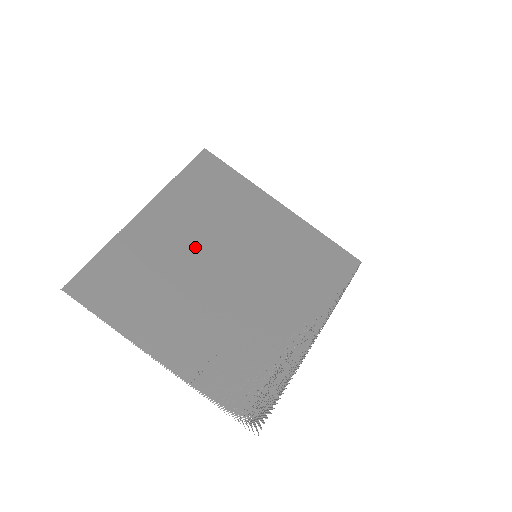
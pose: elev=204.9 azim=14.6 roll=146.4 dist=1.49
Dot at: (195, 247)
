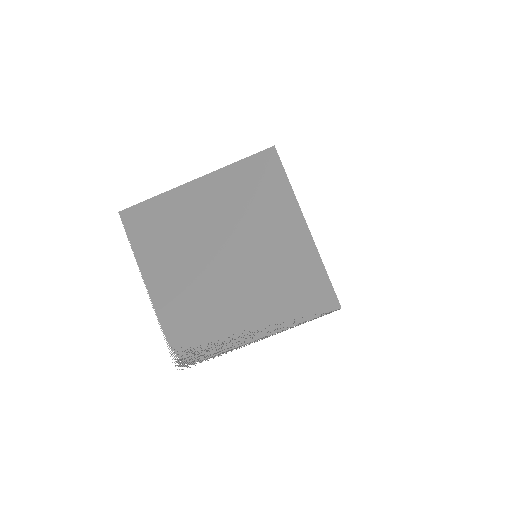
Dot at: (216, 226)
